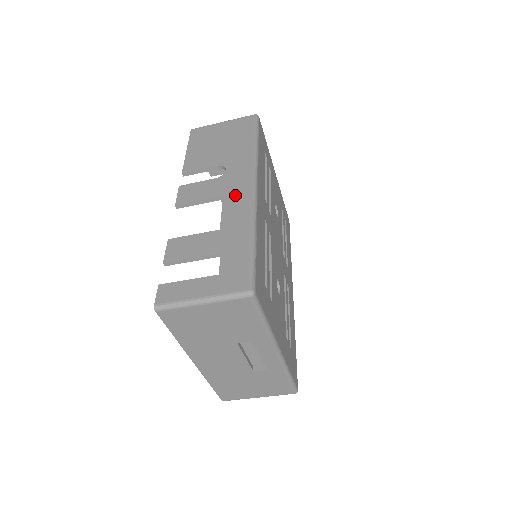
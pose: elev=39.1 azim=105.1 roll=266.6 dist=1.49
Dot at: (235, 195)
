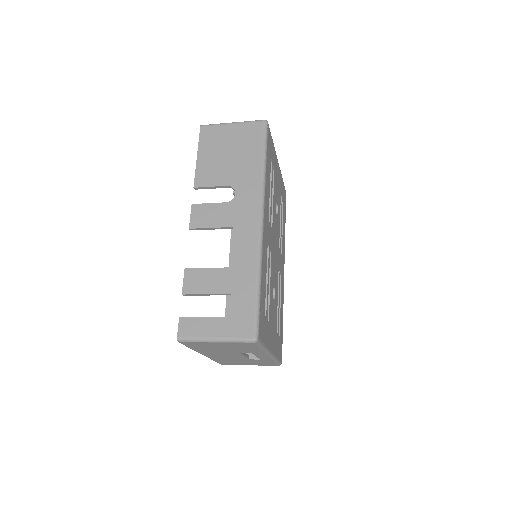
Dot at: (244, 229)
